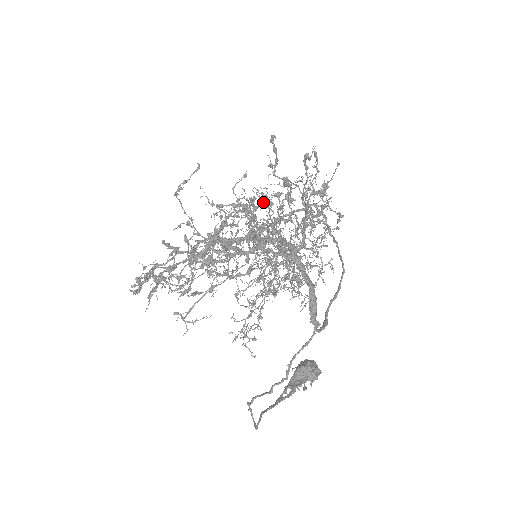
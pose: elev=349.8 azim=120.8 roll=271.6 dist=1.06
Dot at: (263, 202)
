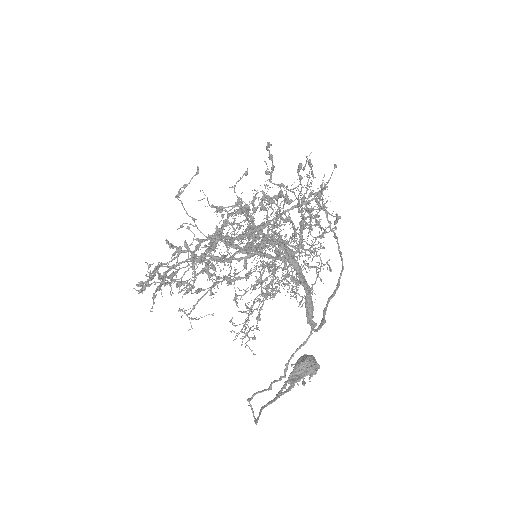
Dot at: (262, 204)
